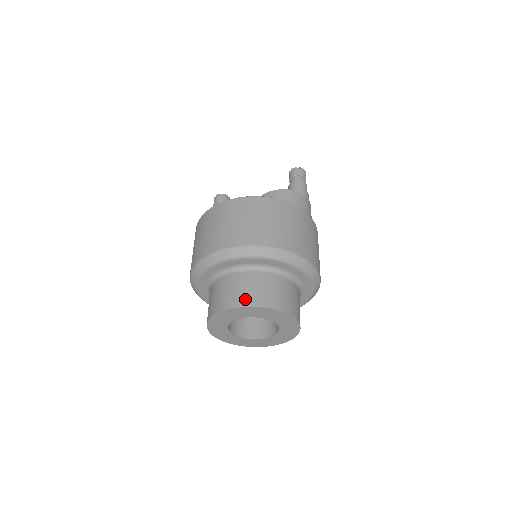
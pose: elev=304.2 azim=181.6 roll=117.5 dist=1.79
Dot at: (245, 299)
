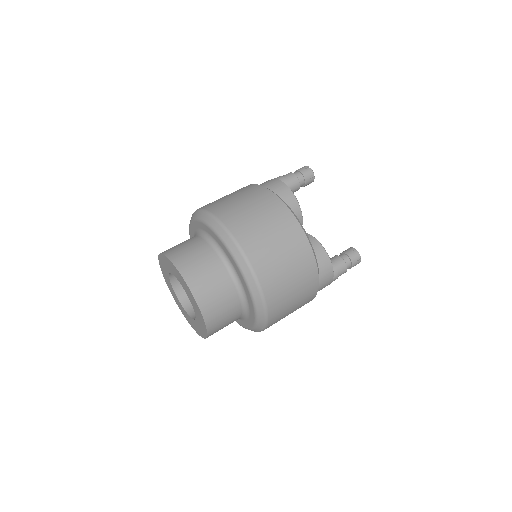
Dot at: (206, 301)
